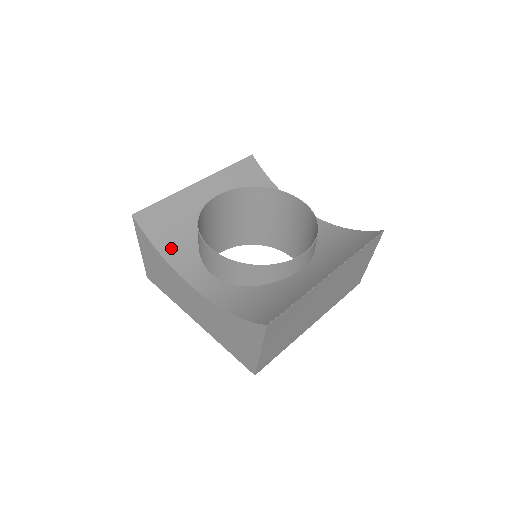
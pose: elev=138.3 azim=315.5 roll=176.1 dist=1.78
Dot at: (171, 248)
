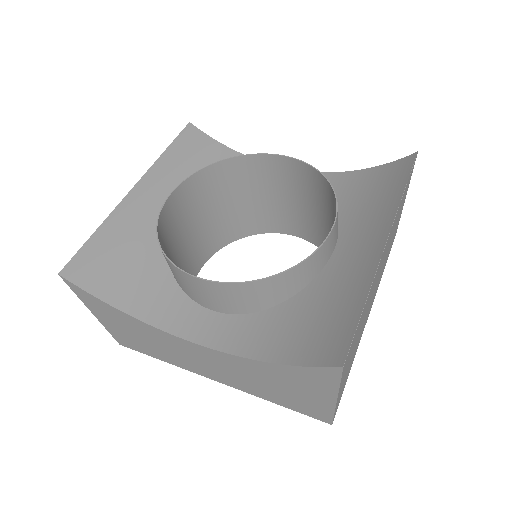
Dot at: (137, 297)
